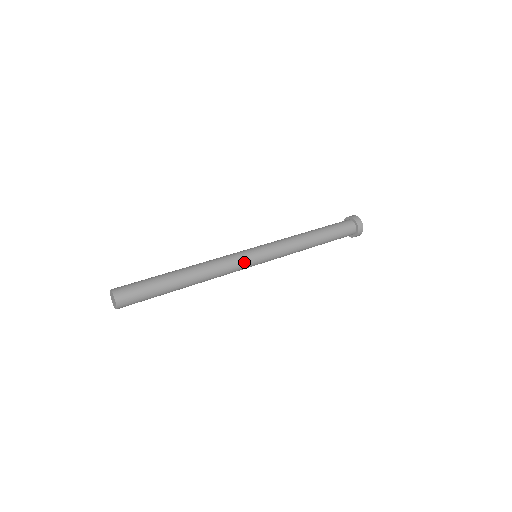
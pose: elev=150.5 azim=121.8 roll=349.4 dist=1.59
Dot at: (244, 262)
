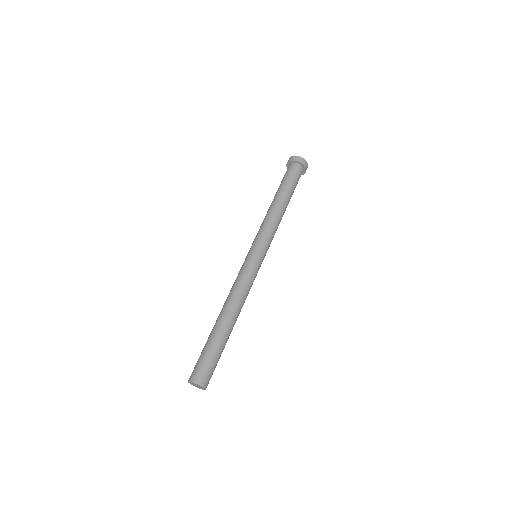
Dot at: occluded
